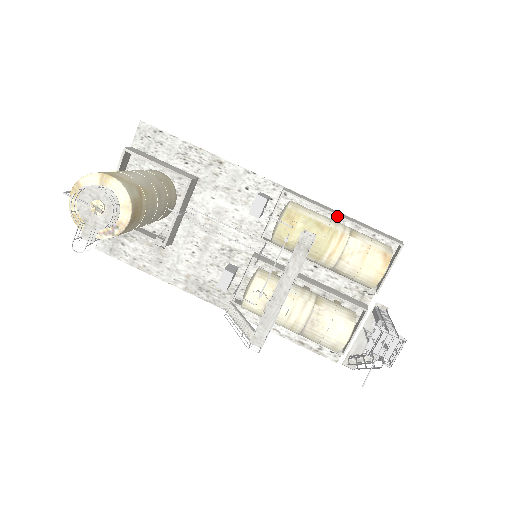
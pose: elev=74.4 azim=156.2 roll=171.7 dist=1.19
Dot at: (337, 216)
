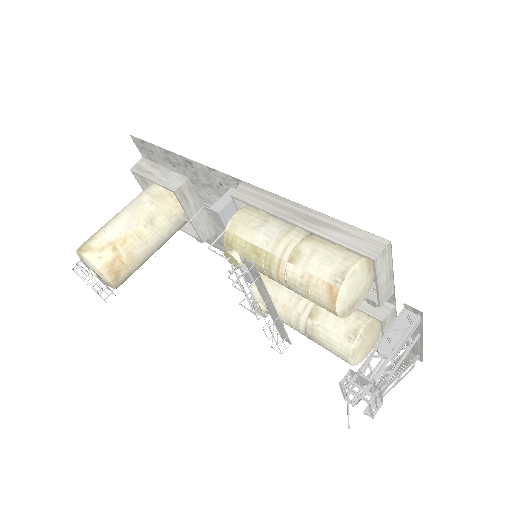
Dot at: (303, 210)
